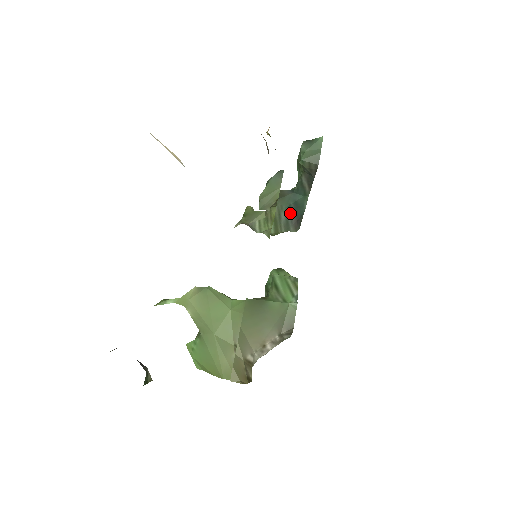
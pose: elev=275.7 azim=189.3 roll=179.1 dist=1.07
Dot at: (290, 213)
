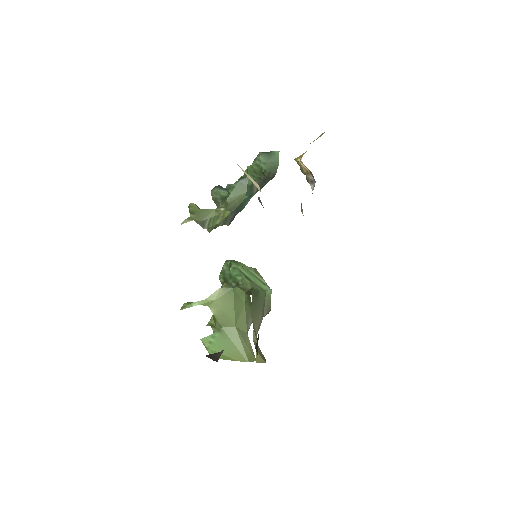
Dot at: occluded
